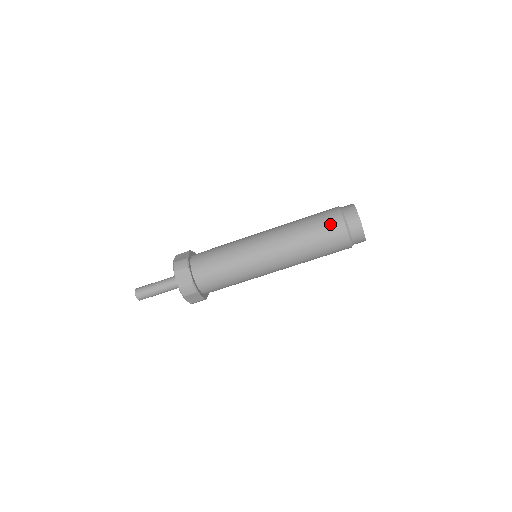
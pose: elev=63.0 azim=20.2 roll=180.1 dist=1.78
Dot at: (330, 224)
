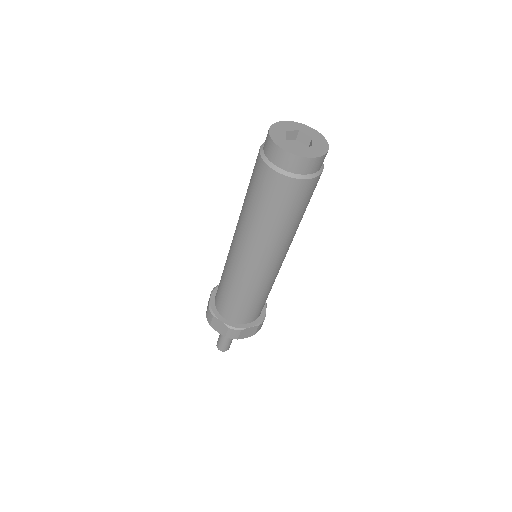
Dot at: (262, 183)
